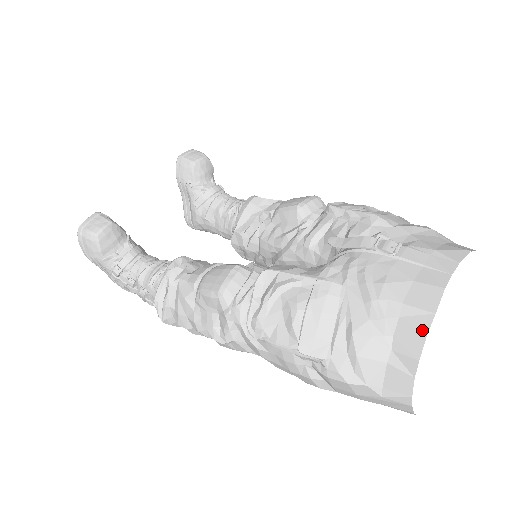
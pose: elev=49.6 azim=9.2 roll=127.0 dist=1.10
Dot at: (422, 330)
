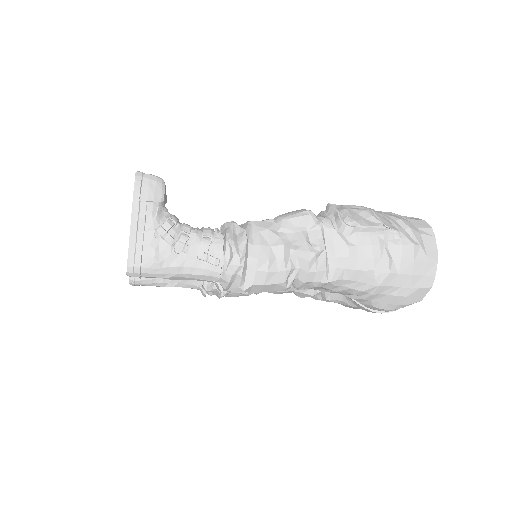
Dot at: (421, 220)
